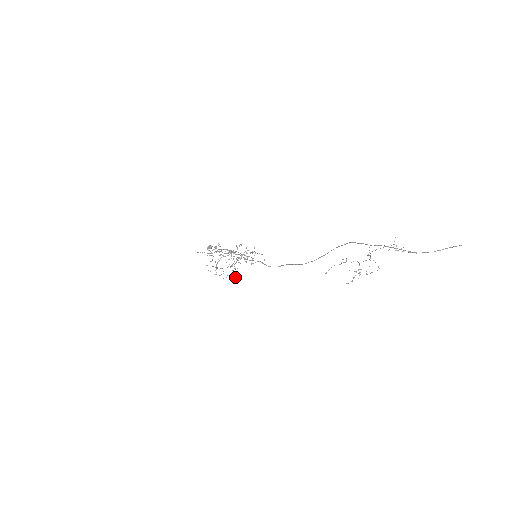
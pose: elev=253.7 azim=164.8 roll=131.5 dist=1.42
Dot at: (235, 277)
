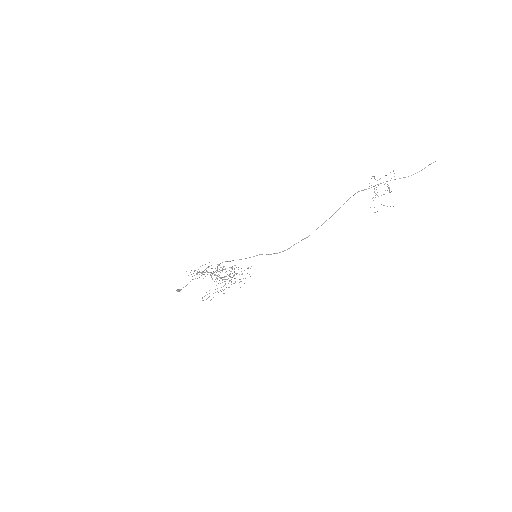
Dot at: (247, 268)
